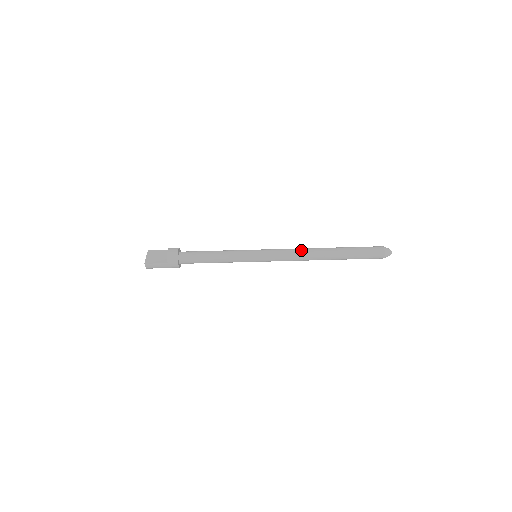
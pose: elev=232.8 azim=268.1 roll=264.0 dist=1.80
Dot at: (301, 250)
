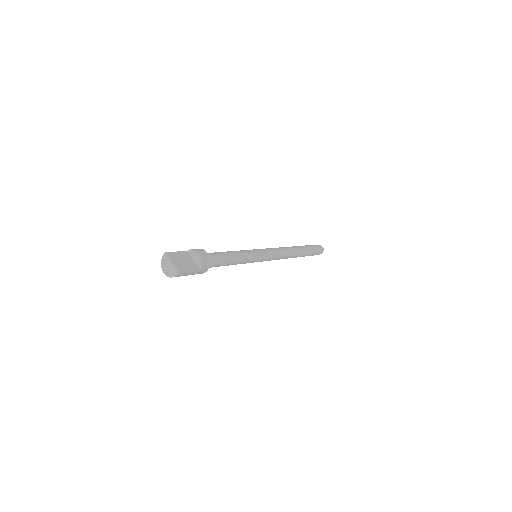
Dot at: (285, 249)
